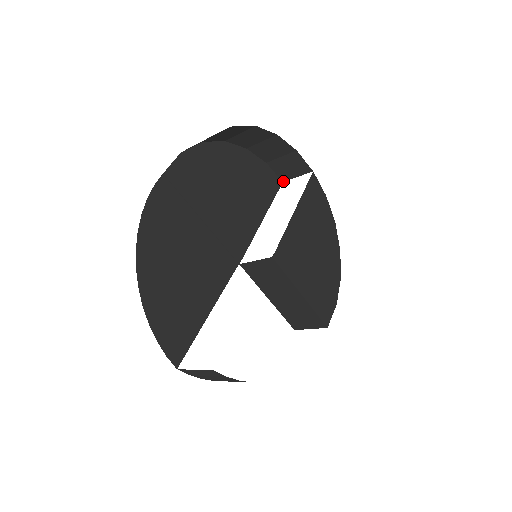
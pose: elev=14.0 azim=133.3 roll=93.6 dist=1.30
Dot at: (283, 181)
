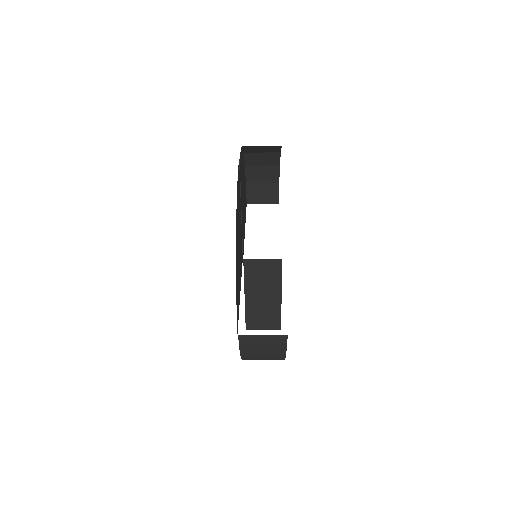
Dot at: (248, 203)
